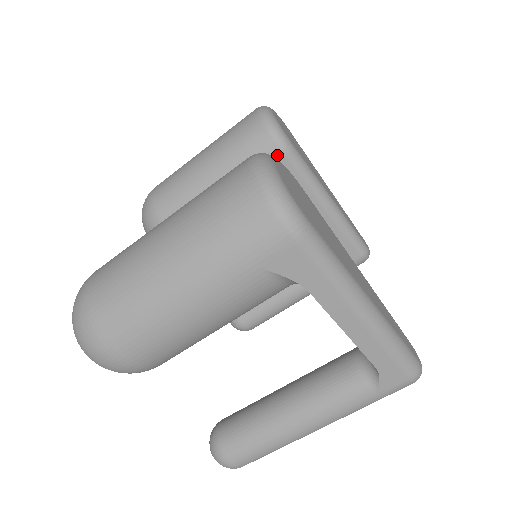
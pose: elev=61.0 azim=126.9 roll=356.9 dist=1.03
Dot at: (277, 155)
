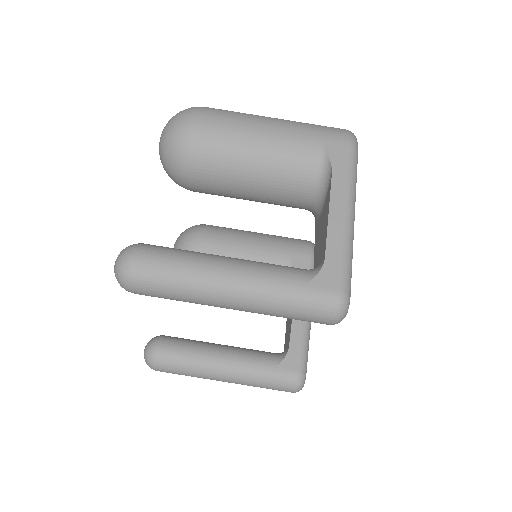
Dot at: (306, 253)
